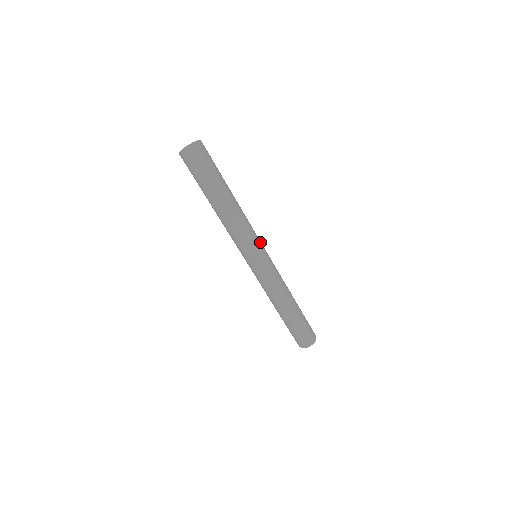
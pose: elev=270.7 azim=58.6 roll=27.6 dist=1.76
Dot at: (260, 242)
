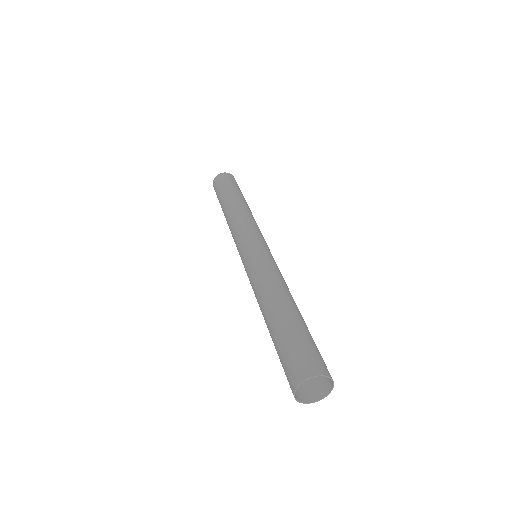
Dot at: (265, 241)
